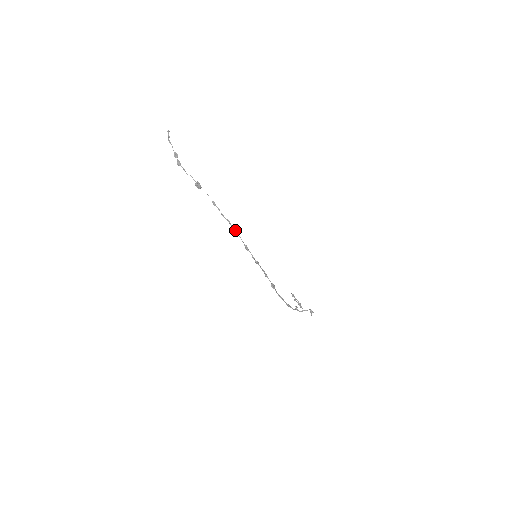
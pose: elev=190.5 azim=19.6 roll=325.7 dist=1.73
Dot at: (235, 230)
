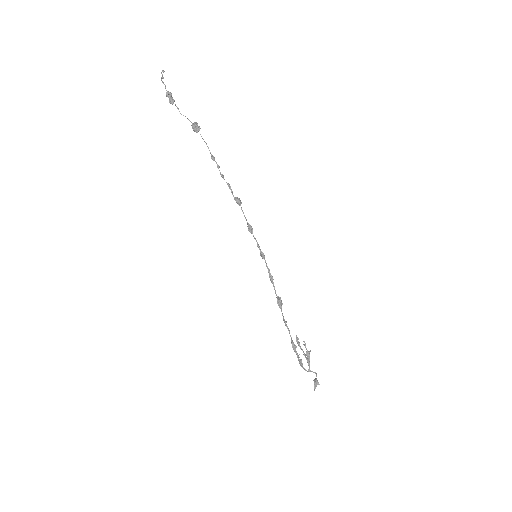
Dot at: (237, 199)
